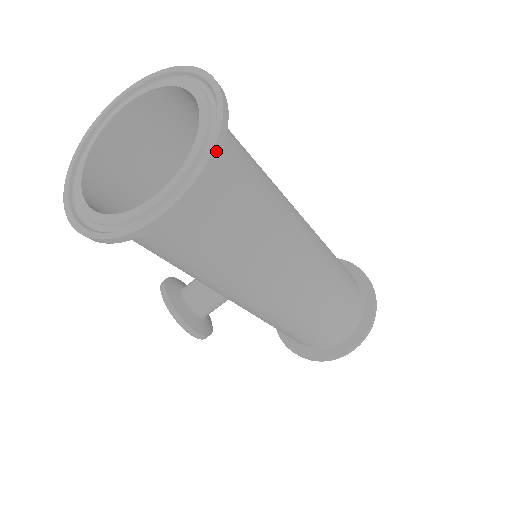
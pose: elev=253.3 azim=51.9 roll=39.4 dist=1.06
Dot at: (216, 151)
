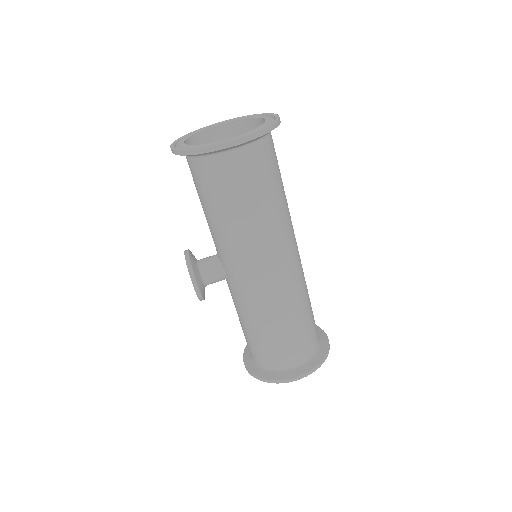
Dot at: (268, 129)
